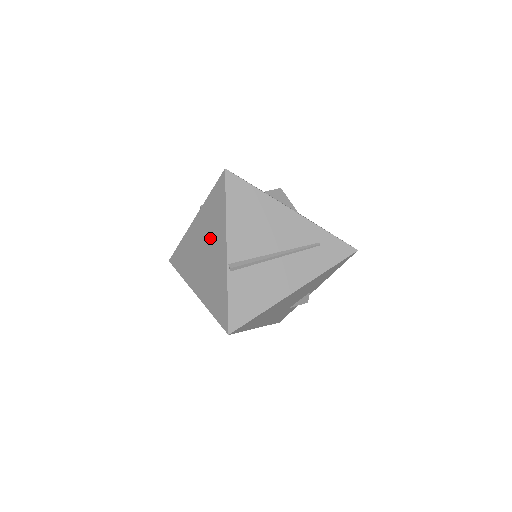
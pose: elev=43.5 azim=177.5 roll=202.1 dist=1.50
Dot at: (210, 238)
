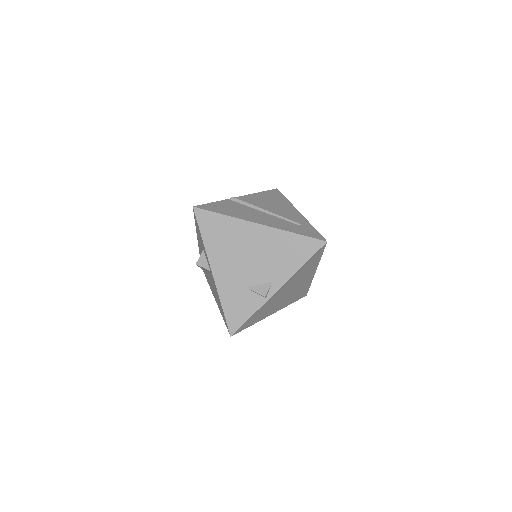
Dot at: occluded
